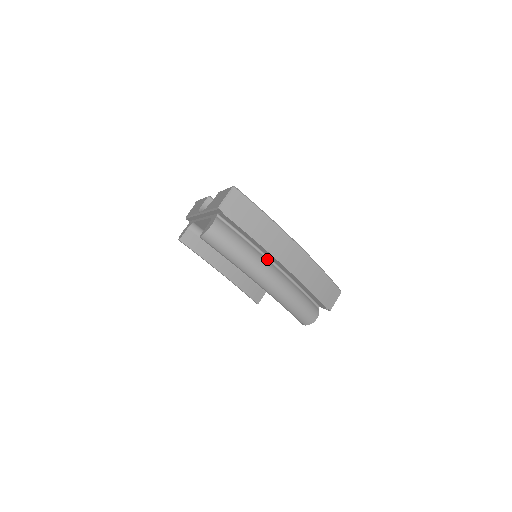
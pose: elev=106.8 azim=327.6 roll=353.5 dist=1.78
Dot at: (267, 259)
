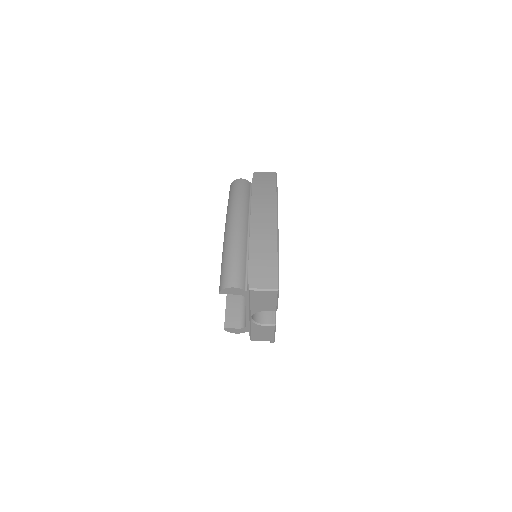
Dot at: (249, 215)
